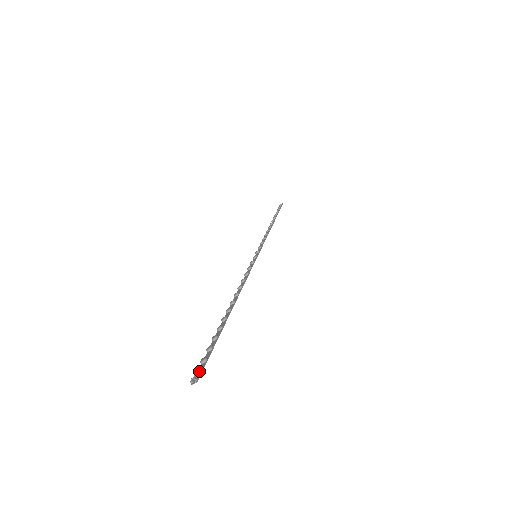
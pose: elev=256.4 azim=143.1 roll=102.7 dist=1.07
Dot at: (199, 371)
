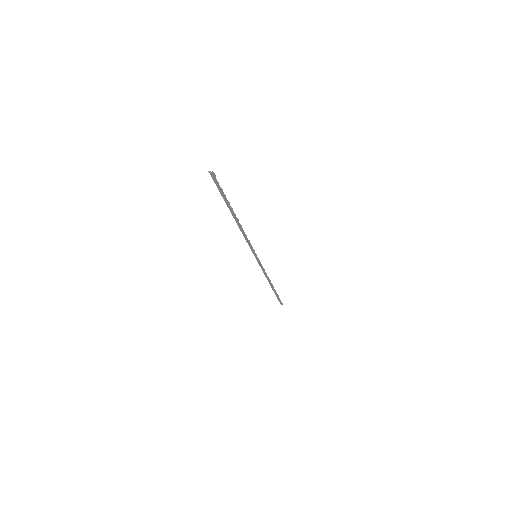
Dot at: (215, 175)
